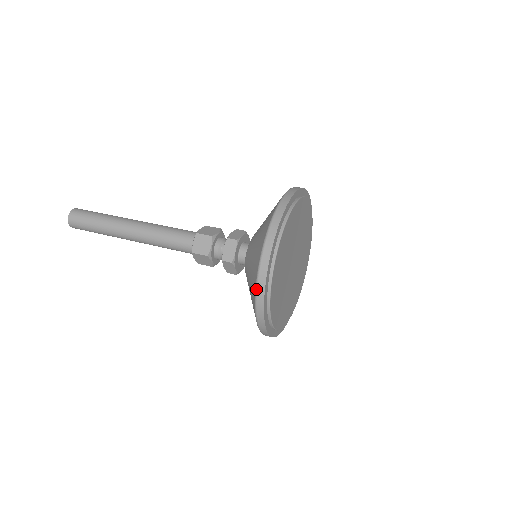
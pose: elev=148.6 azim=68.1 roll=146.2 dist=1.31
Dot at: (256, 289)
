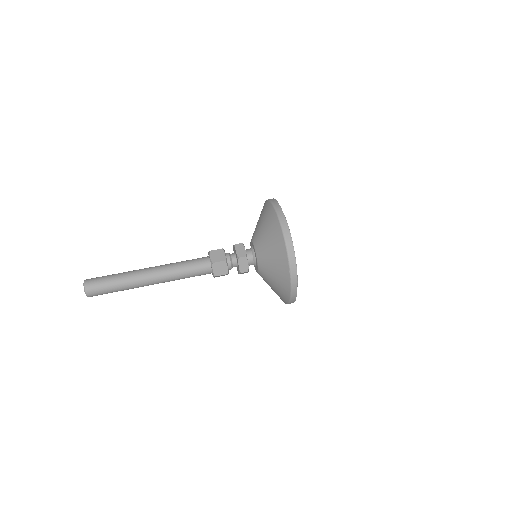
Dot at: (284, 237)
